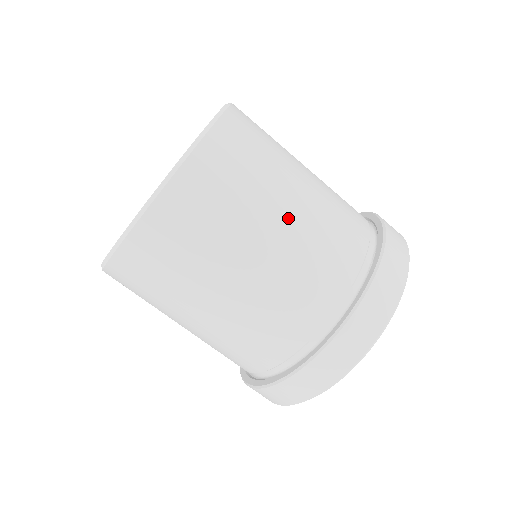
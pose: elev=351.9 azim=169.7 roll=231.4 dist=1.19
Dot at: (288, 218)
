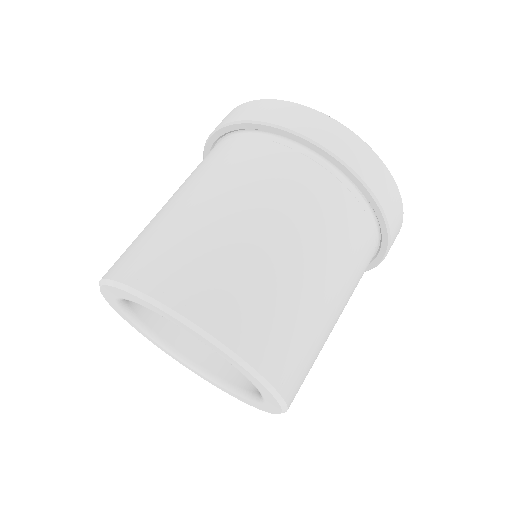
Dot at: (326, 284)
